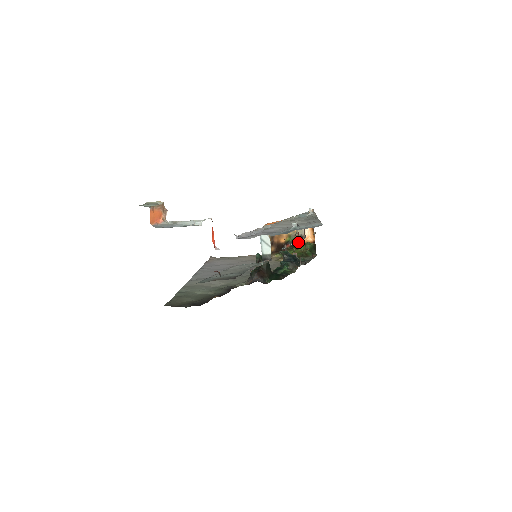
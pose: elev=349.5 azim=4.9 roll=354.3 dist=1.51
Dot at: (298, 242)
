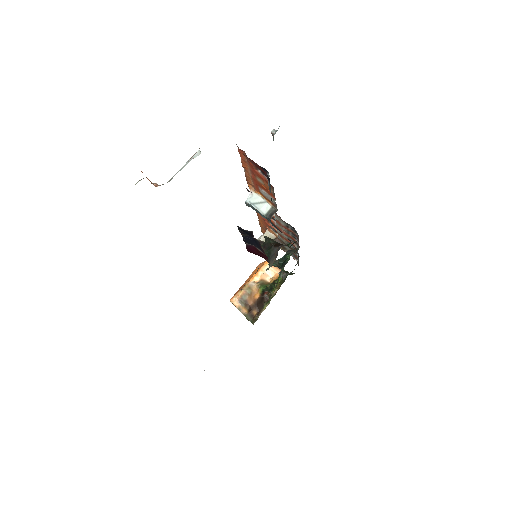
Dot at: (271, 283)
